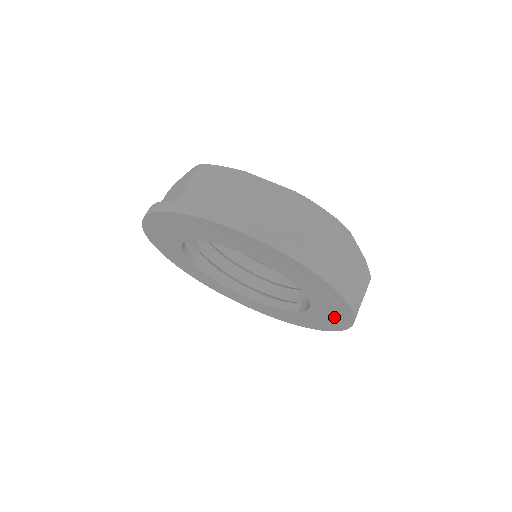
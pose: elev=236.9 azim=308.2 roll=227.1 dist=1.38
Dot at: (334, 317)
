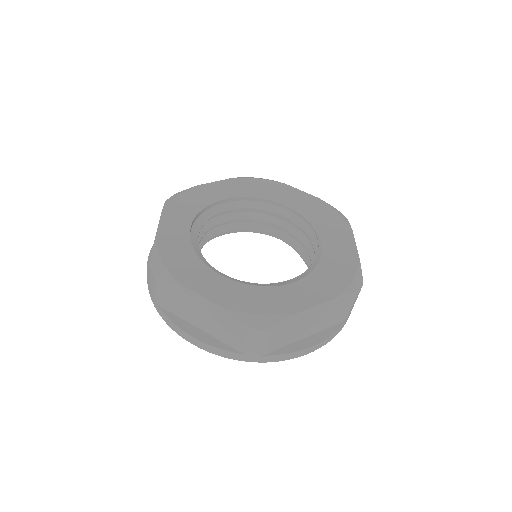
Dot at: occluded
